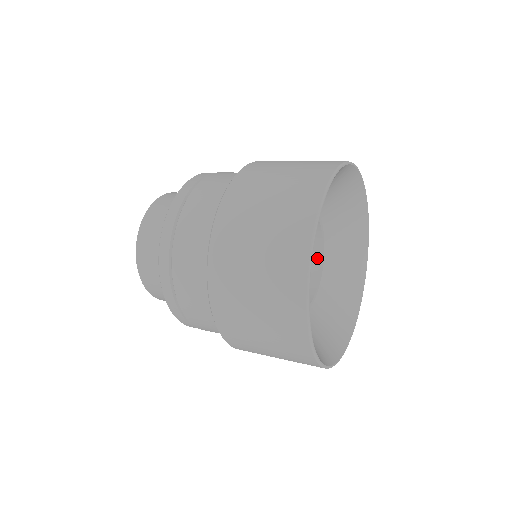
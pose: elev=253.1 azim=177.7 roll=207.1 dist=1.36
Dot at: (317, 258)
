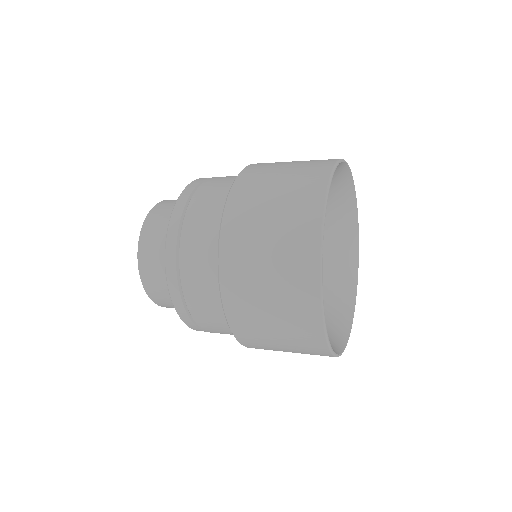
Dot at: occluded
